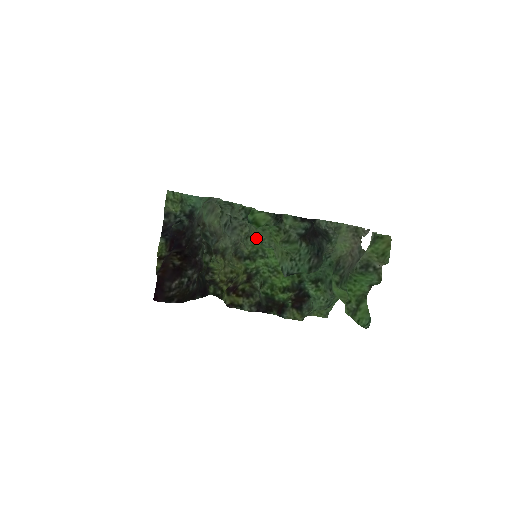
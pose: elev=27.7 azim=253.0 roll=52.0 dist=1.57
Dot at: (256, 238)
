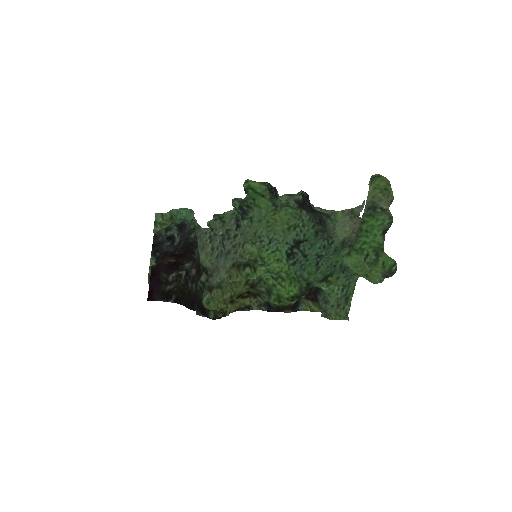
Dot at: (253, 236)
